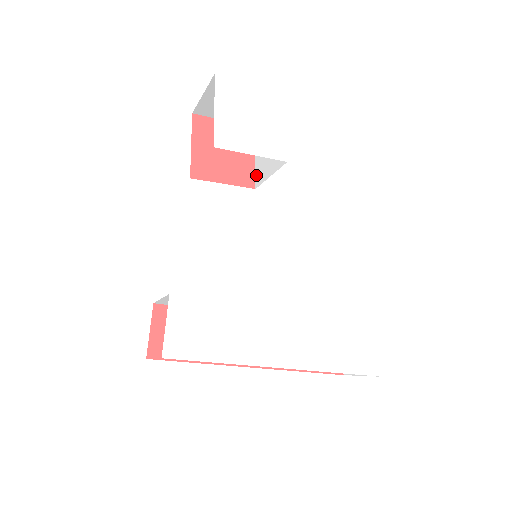
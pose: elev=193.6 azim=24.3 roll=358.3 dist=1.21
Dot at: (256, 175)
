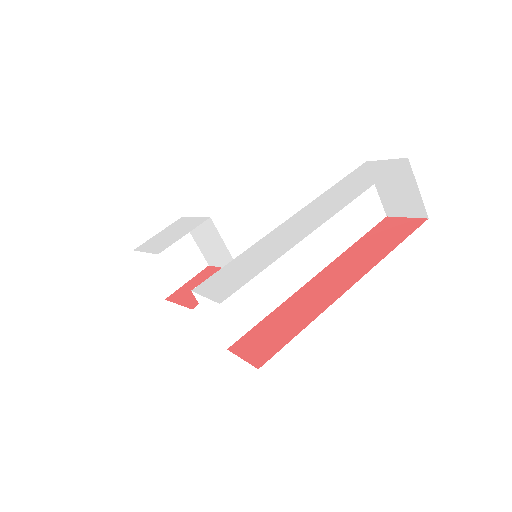
Dot at: occluded
